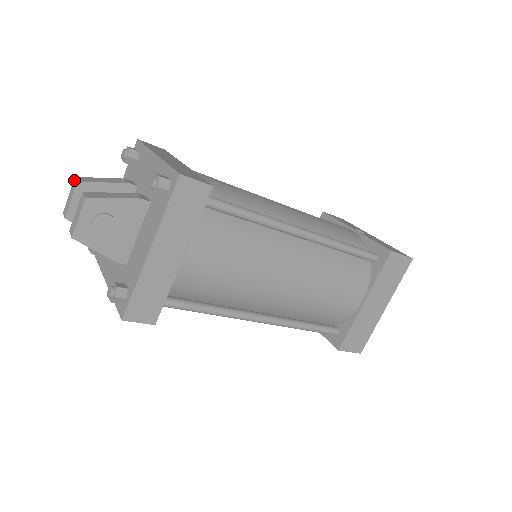
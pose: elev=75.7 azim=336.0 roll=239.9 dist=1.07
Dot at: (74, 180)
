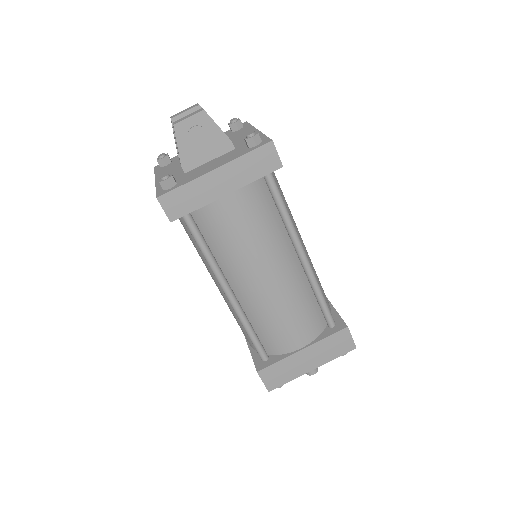
Dot at: (196, 104)
